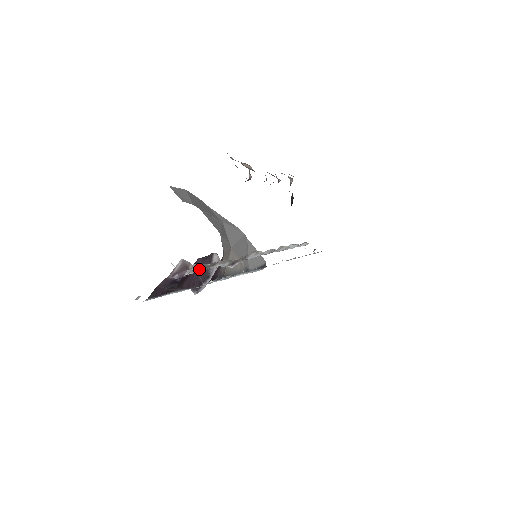
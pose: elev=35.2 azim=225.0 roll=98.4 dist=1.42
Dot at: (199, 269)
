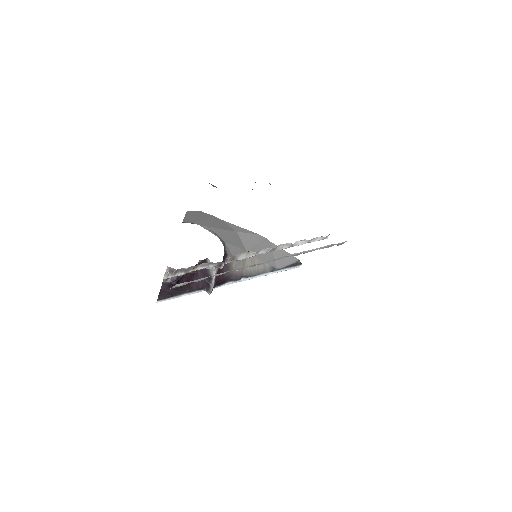
Dot at: (178, 273)
